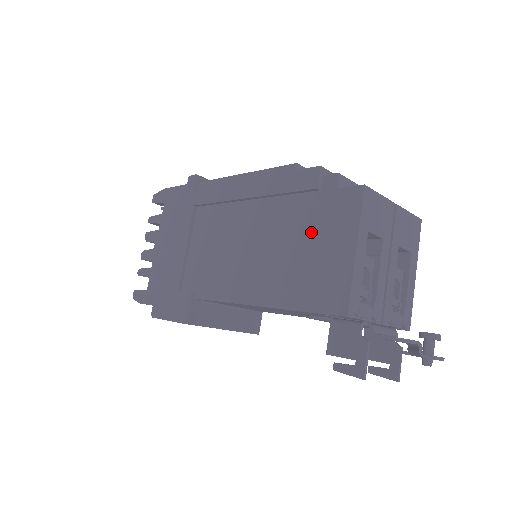
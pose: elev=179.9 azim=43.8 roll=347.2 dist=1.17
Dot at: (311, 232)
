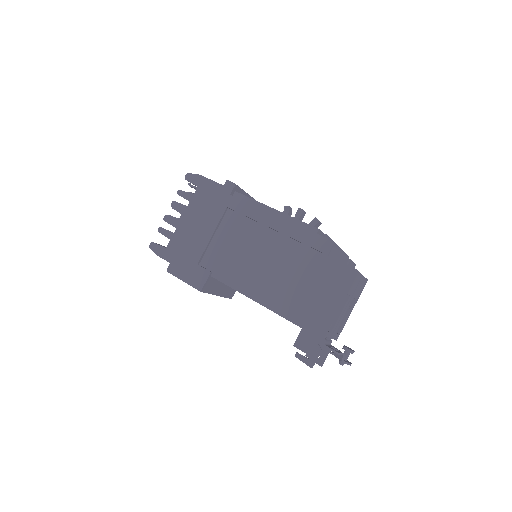
Dot at: (314, 279)
